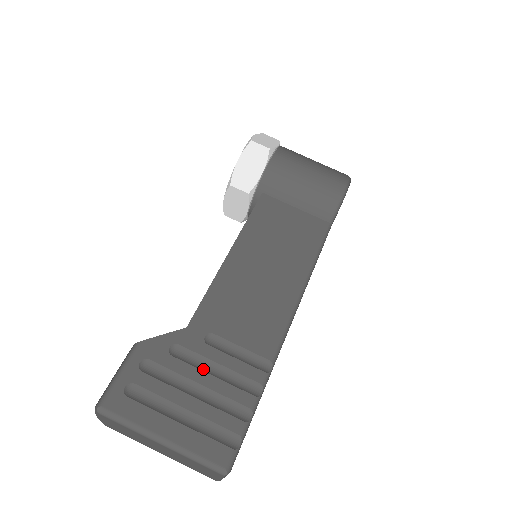
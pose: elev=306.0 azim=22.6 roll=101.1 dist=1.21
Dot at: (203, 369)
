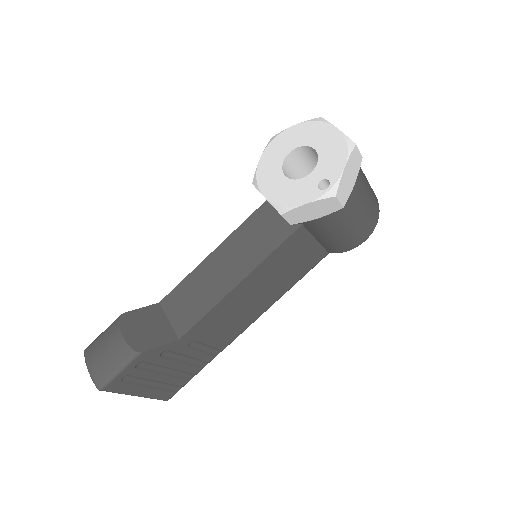
Dot at: (178, 360)
